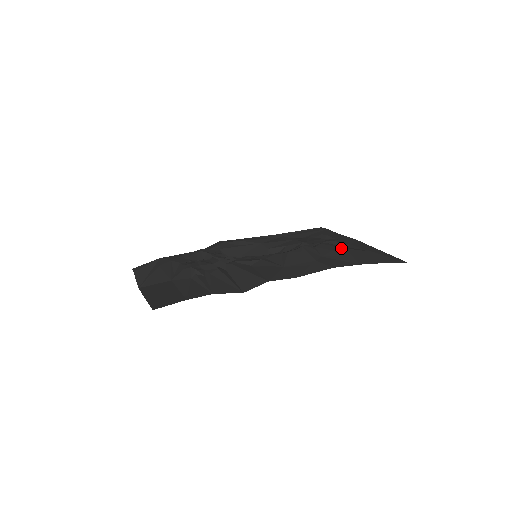
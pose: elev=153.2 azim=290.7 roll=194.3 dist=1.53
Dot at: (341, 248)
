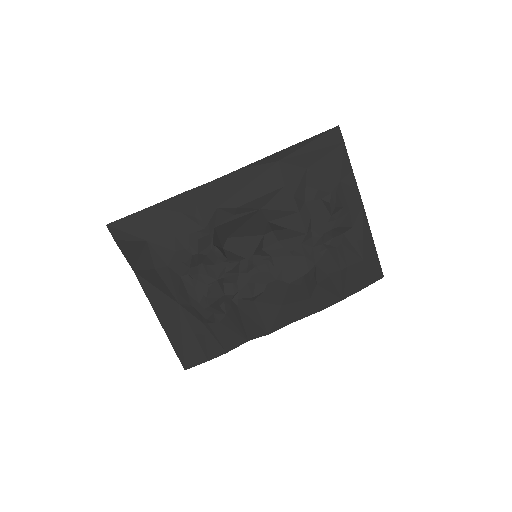
Dot at: (337, 270)
